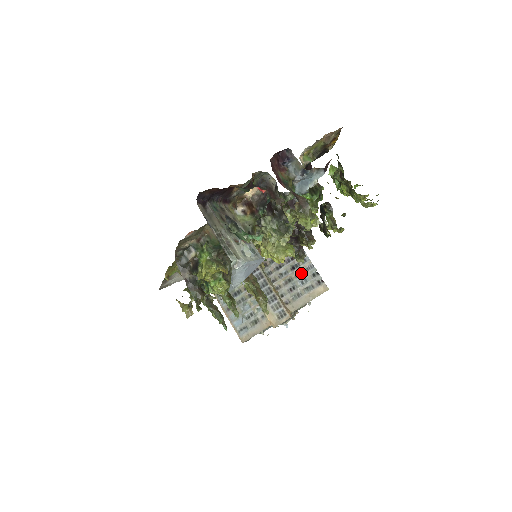
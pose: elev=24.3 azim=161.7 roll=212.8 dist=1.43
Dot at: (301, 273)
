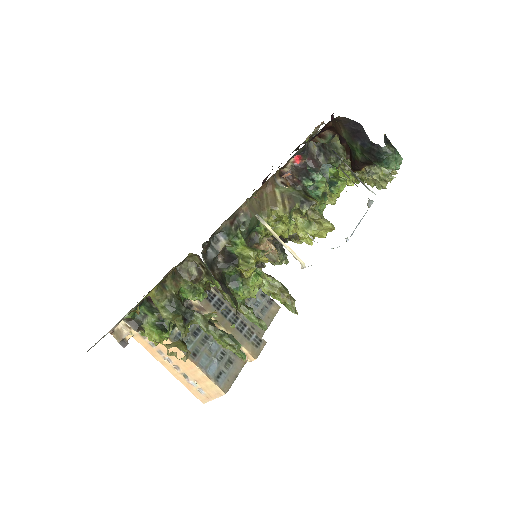
Dot at: occluded
